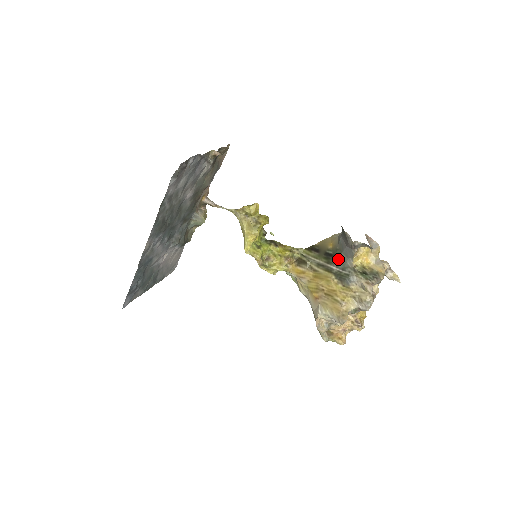
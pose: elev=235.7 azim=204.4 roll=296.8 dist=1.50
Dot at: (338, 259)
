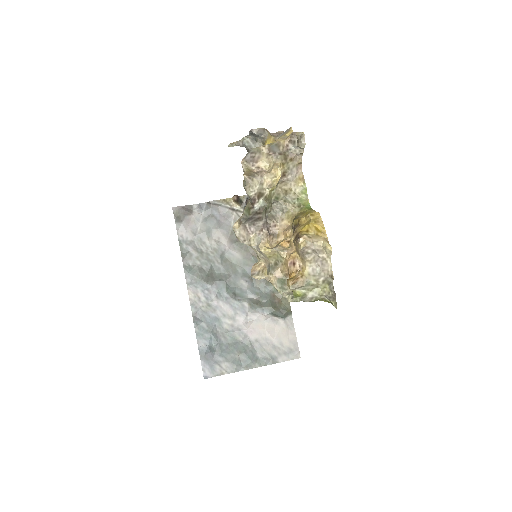
Dot at: occluded
